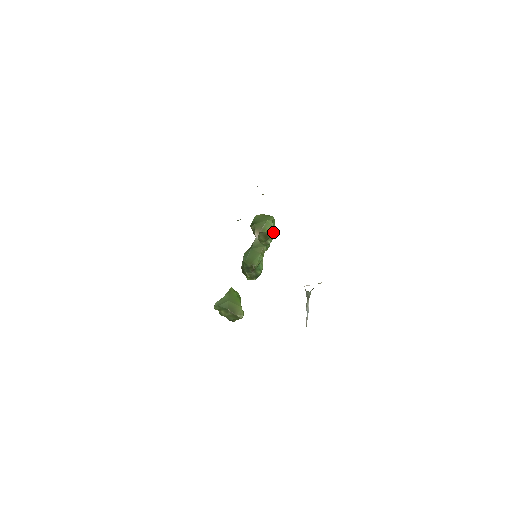
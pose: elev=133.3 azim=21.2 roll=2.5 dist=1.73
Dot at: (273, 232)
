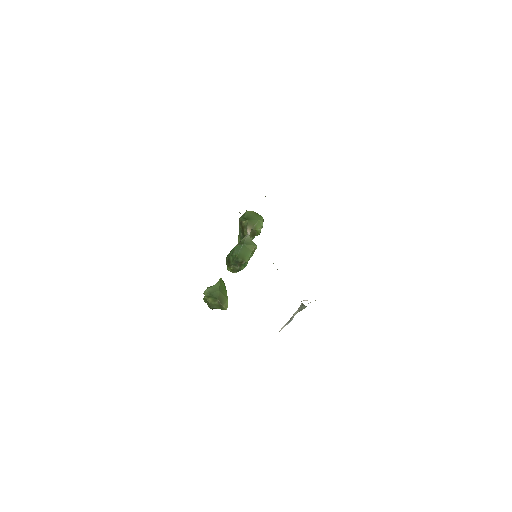
Dot at: occluded
